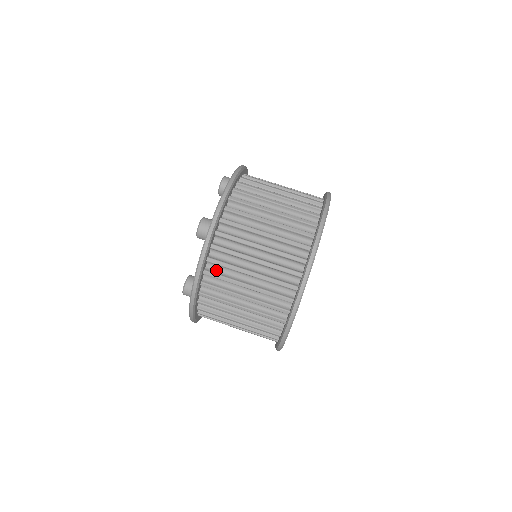
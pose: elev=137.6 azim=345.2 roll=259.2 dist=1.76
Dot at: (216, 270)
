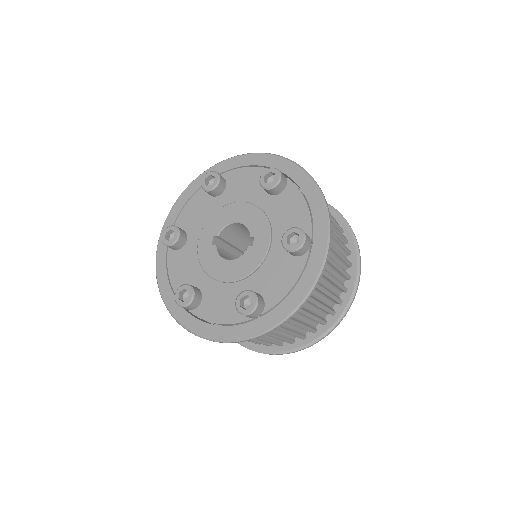
Dot at: occluded
